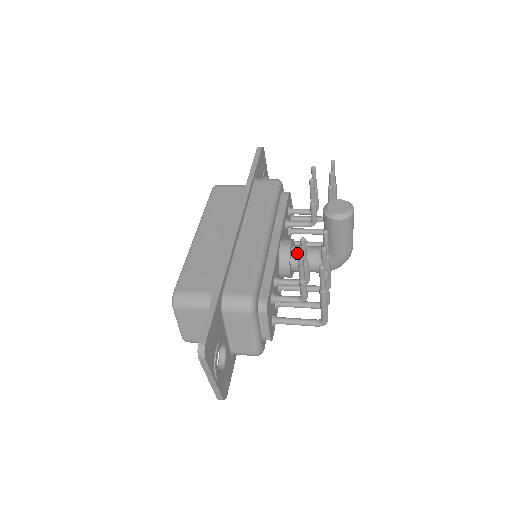
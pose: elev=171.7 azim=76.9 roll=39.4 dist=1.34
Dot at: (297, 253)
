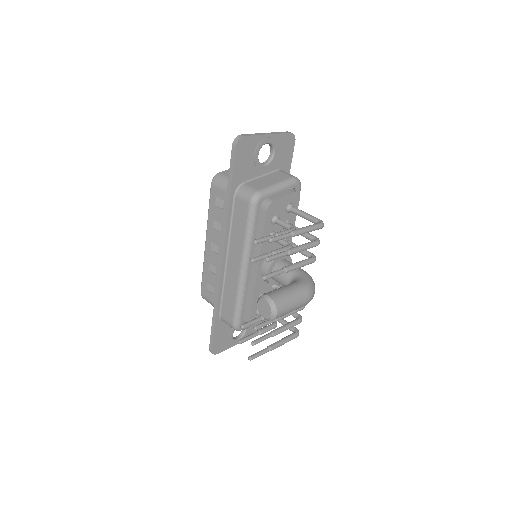
Dot at: (275, 279)
